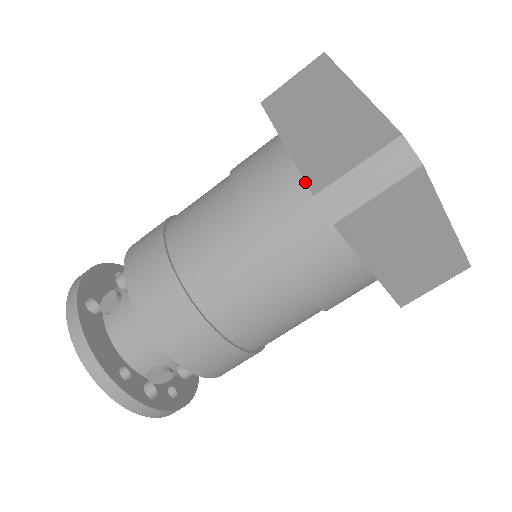
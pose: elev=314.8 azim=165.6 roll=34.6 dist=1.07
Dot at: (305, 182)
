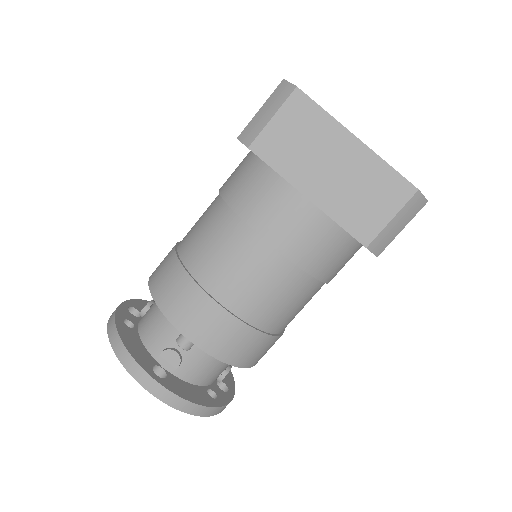
Dot at: (352, 236)
